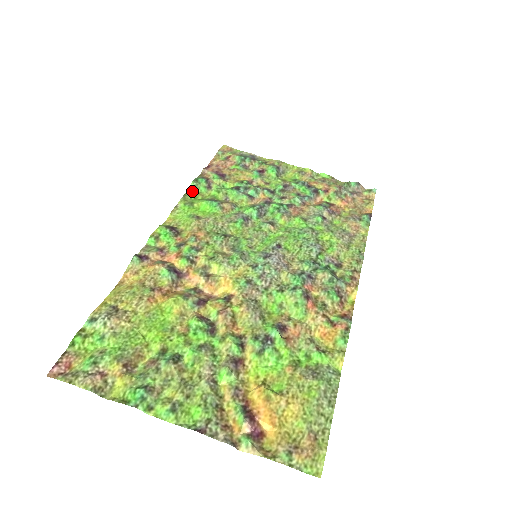
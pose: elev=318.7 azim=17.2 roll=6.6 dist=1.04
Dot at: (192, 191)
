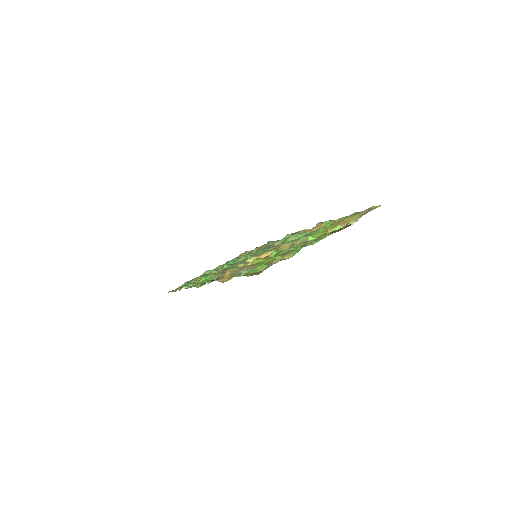
Dot at: occluded
